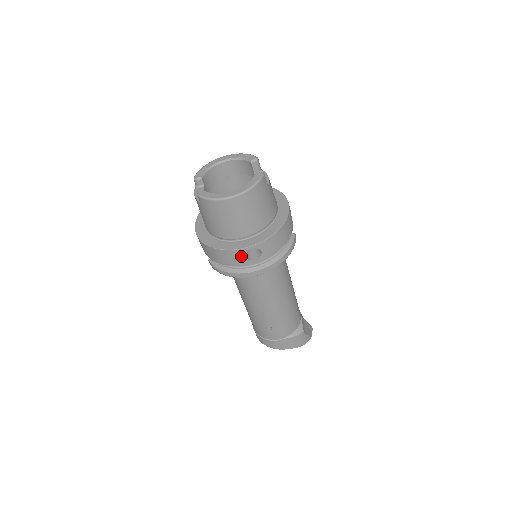
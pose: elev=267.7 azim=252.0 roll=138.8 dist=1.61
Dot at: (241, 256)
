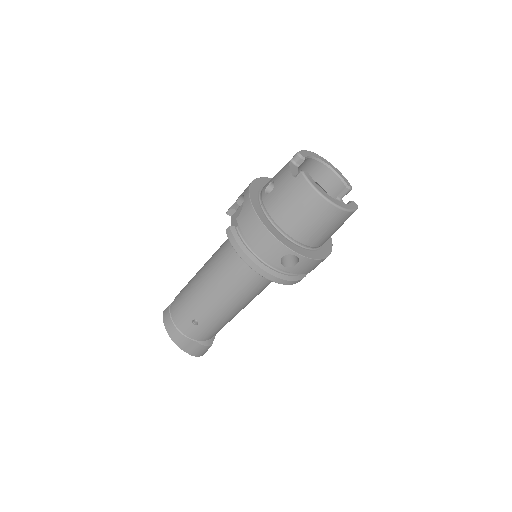
Dot at: (280, 253)
